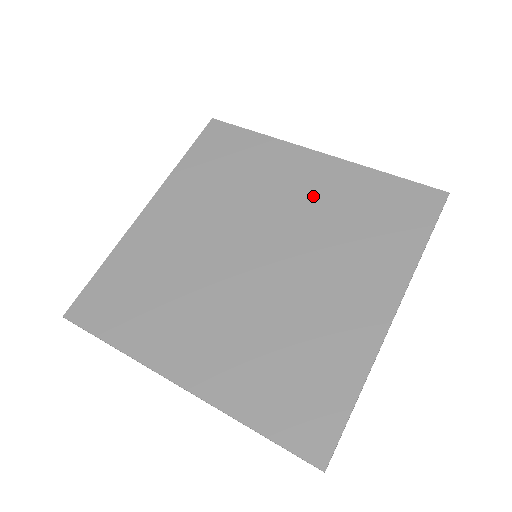
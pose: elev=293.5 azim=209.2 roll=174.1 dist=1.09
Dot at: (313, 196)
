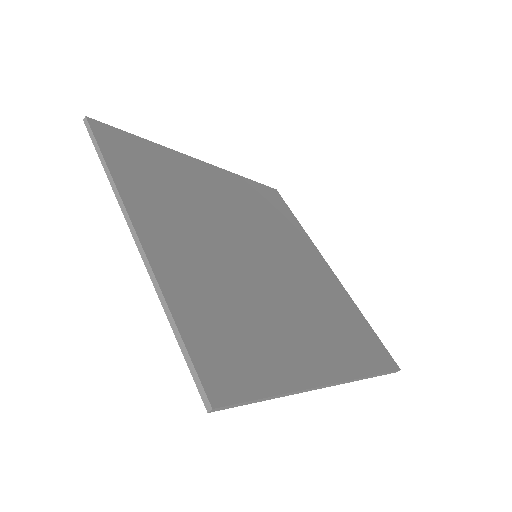
Dot at: (235, 198)
